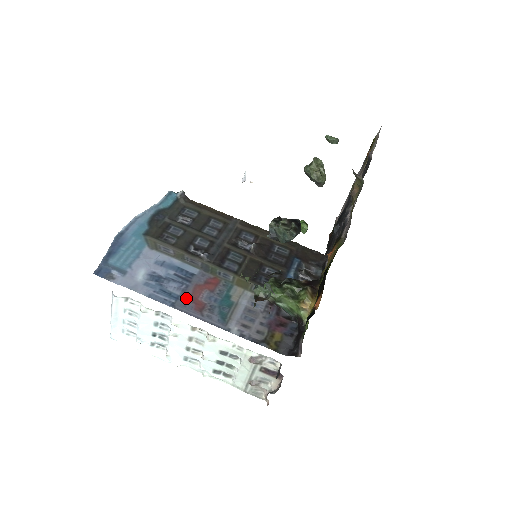
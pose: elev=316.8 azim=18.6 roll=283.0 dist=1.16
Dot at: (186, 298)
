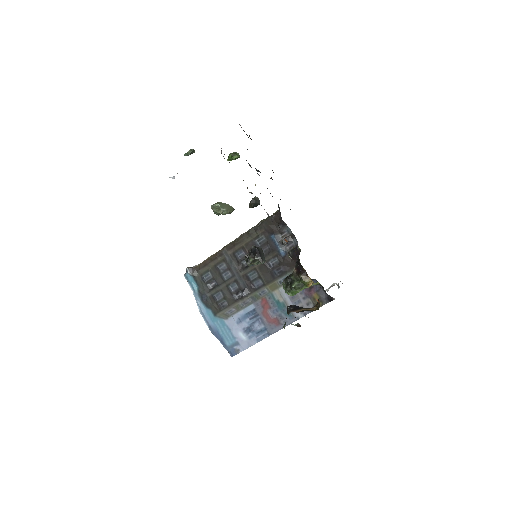
Dot at: (268, 325)
